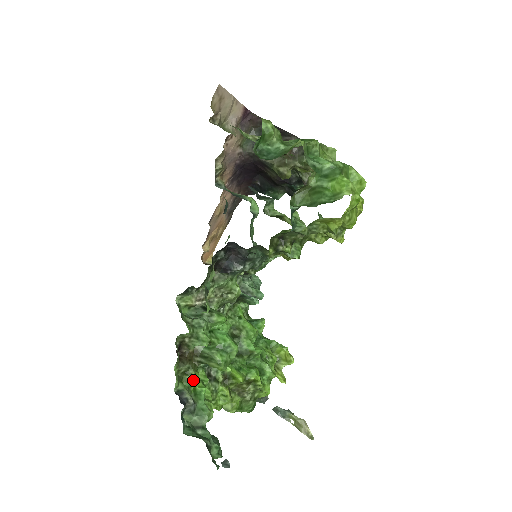
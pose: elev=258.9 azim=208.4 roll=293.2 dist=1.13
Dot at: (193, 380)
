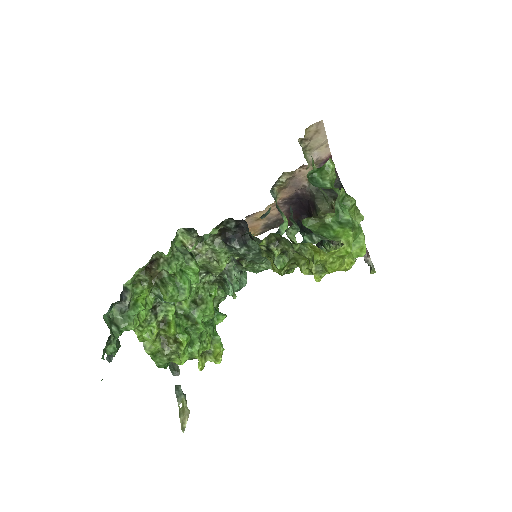
Dot at: (141, 291)
